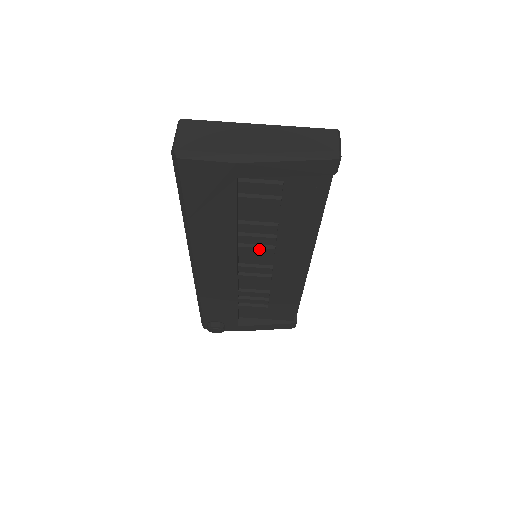
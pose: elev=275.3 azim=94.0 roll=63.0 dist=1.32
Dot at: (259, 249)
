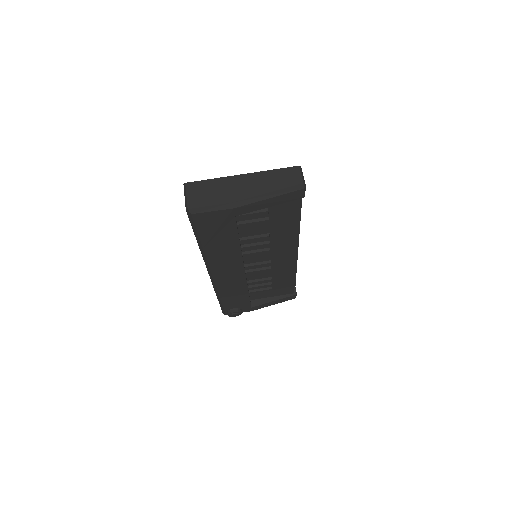
Dot at: (258, 253)
